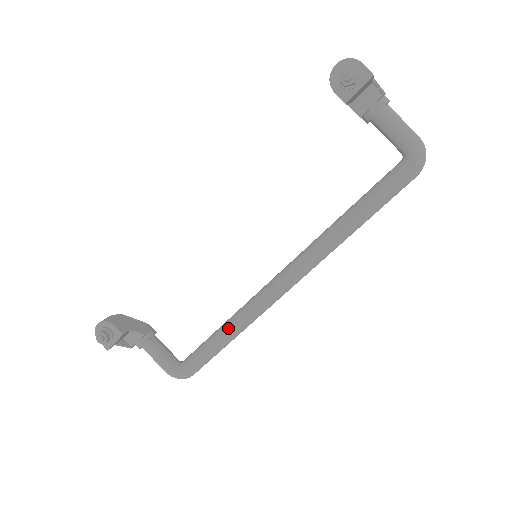
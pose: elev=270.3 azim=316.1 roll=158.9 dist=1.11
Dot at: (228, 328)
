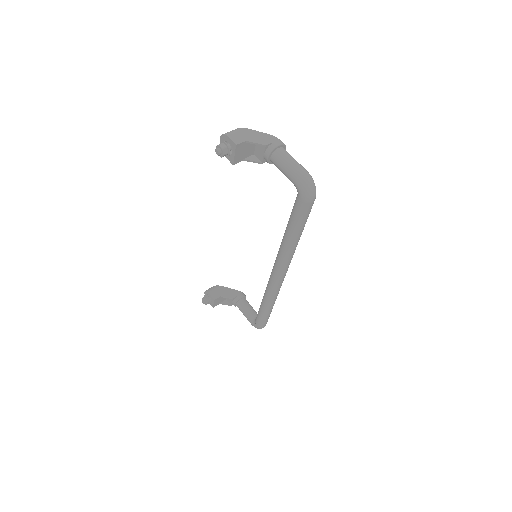
Dot at: (262, 301)
